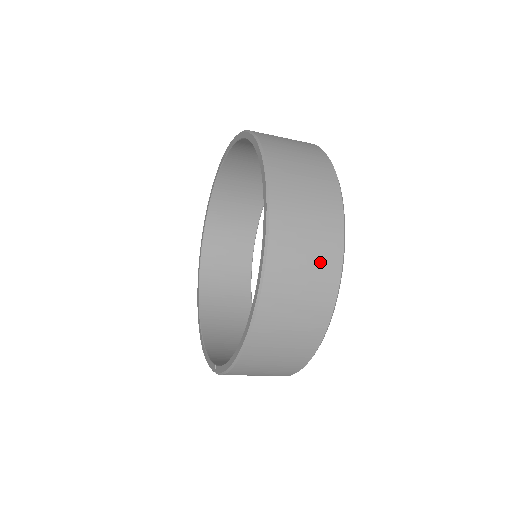
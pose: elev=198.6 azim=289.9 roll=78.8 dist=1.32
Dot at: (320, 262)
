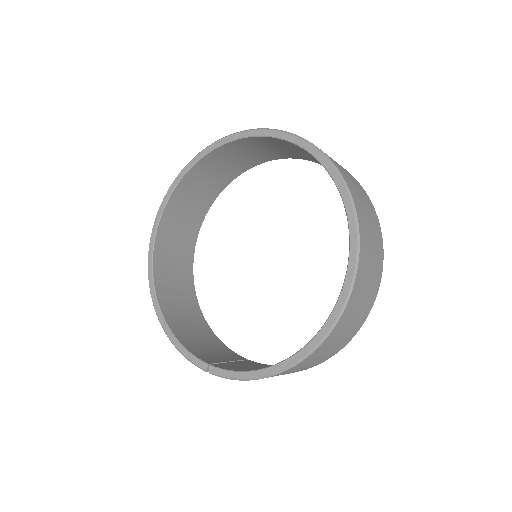
Dot at: (366, 303)
